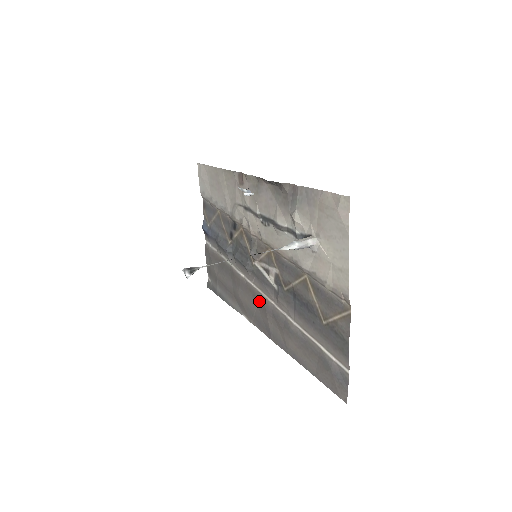
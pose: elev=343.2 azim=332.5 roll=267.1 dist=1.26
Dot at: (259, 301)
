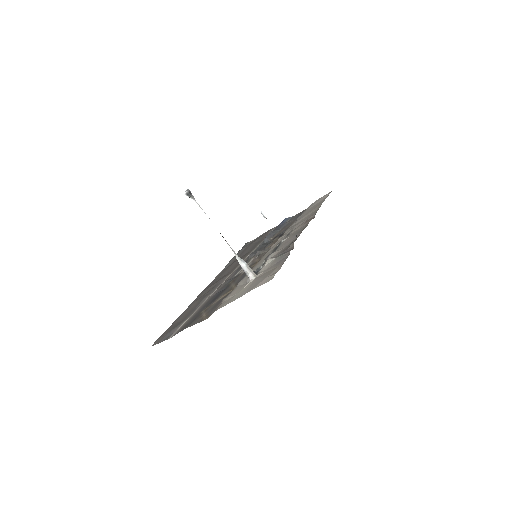
Dot at: (228, 274)
